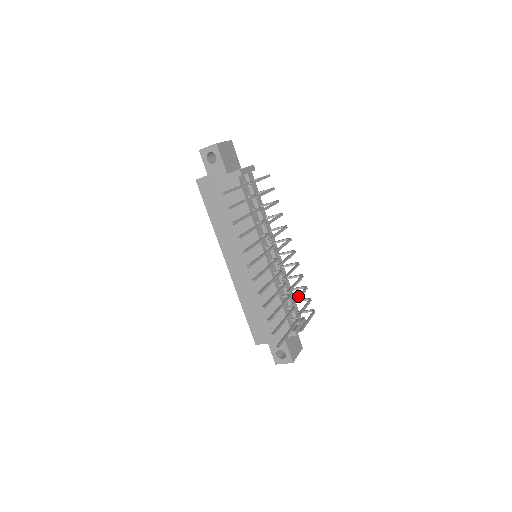
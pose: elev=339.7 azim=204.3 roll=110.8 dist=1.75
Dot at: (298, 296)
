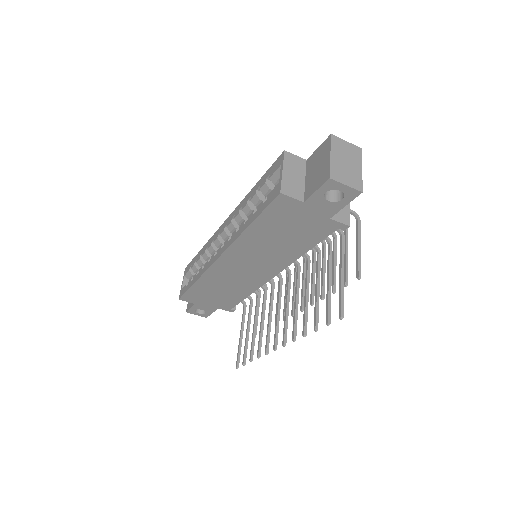
Dot at: occluded
